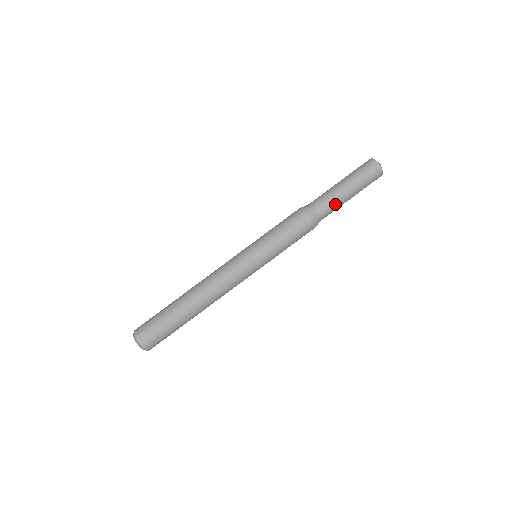
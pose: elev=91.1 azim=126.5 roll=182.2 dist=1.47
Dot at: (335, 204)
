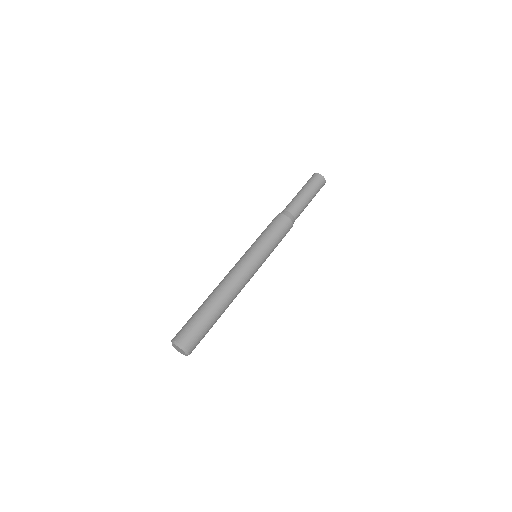
Dot at: (298, 202)
